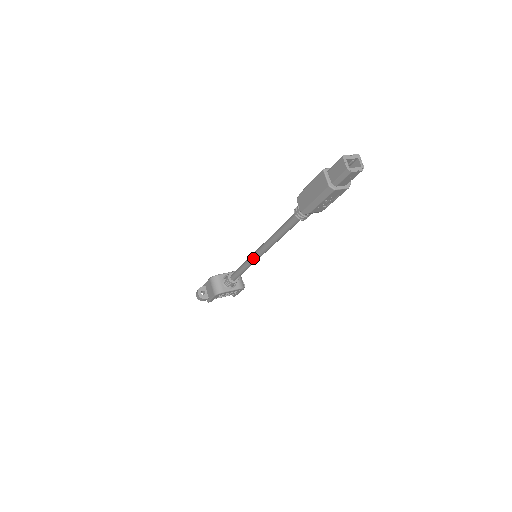
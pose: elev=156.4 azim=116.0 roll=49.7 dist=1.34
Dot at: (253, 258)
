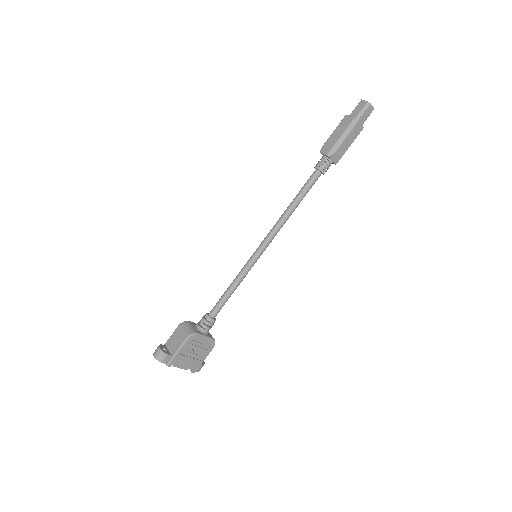
Dot at: (254, 255)
